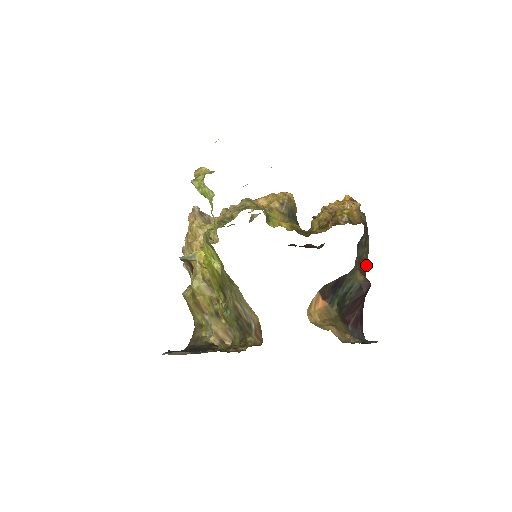
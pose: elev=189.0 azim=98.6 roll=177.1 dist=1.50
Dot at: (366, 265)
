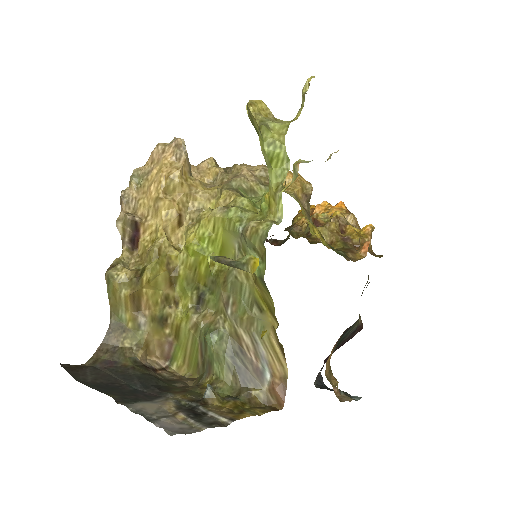
Dot at: occluded
